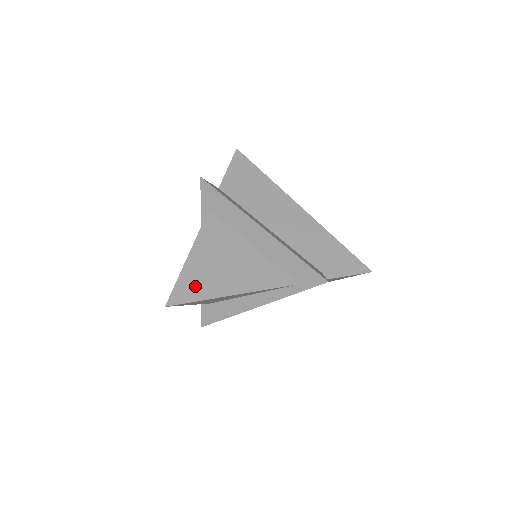
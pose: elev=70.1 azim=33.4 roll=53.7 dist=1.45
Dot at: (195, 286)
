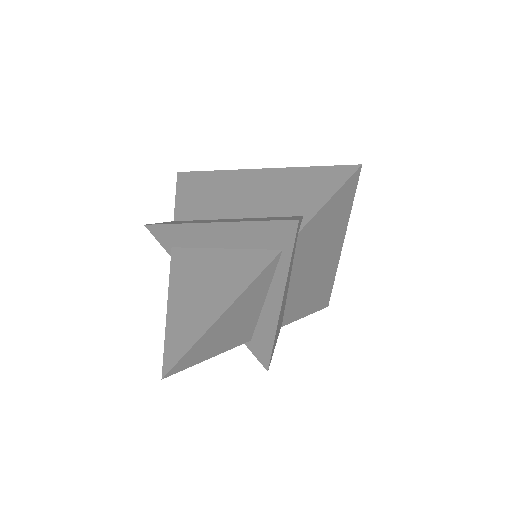
Dot at: (181, 336)
